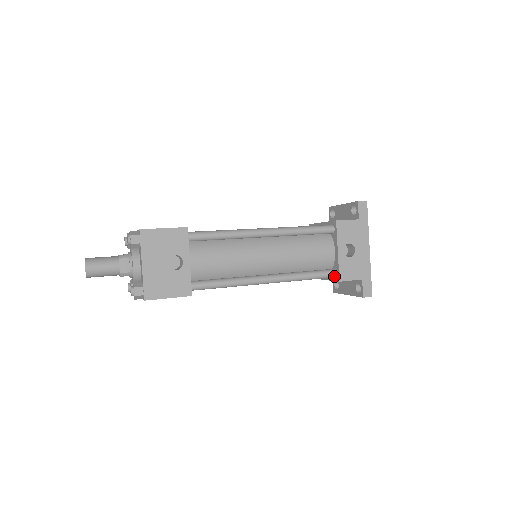
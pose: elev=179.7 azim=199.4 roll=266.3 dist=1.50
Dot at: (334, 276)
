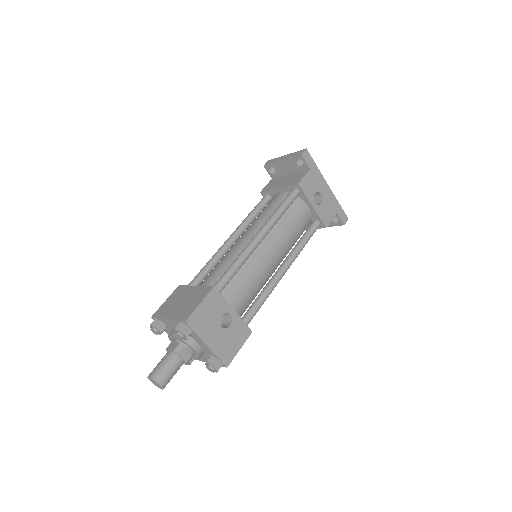
Dot at: (319, 226)
